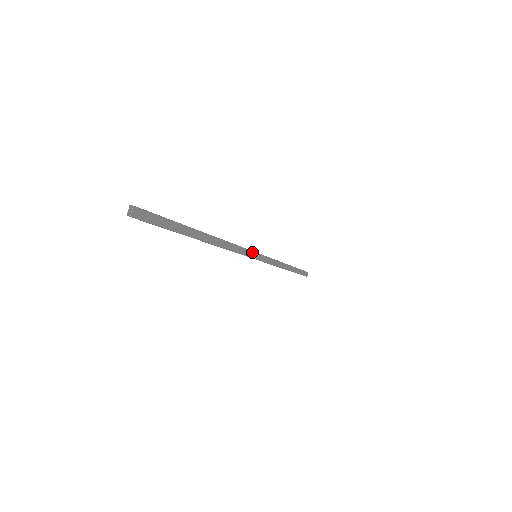
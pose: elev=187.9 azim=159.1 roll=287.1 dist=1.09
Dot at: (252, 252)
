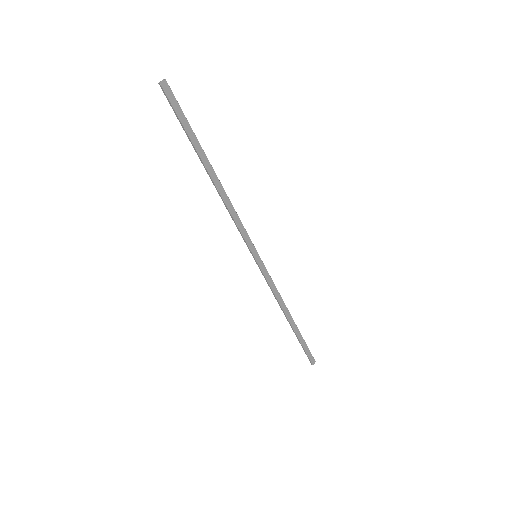
Dot at: (253, 245)
